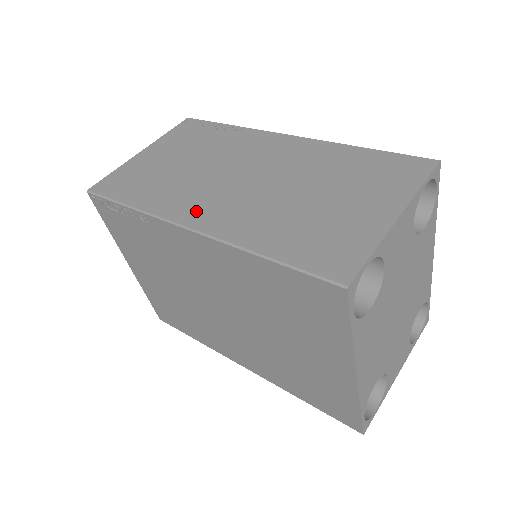
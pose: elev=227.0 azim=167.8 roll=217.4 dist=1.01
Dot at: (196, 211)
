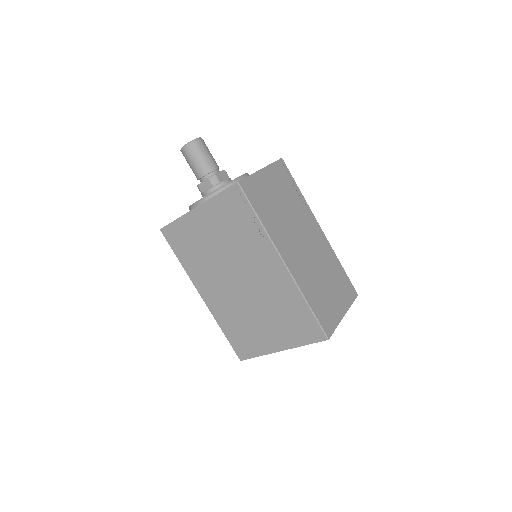
Dot at: (288, 253)
